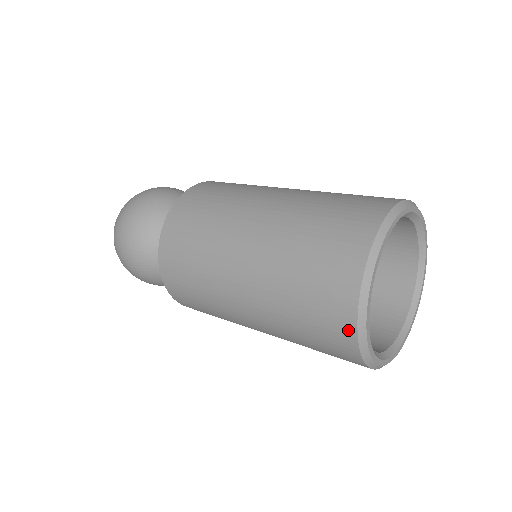
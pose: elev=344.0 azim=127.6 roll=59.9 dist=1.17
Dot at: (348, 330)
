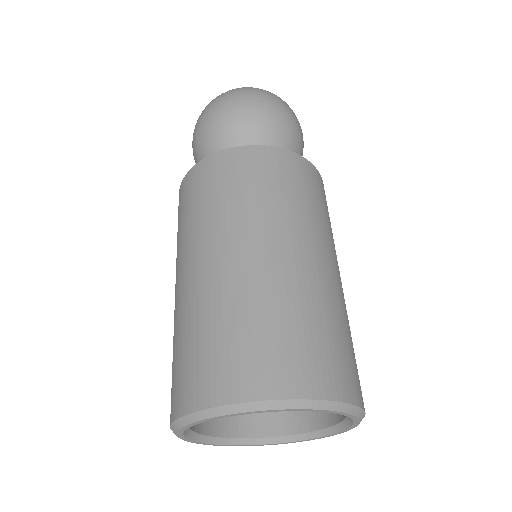
Dot at: occluded
